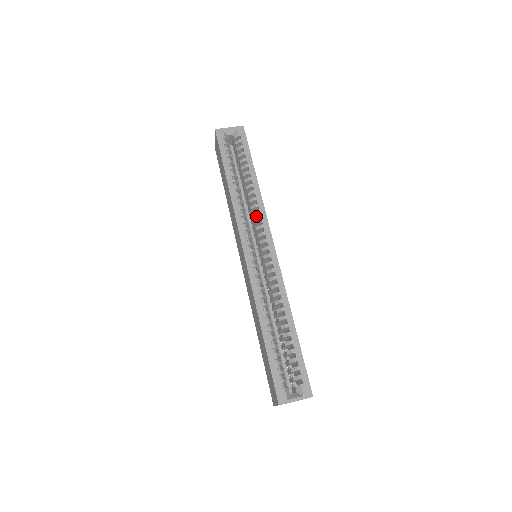
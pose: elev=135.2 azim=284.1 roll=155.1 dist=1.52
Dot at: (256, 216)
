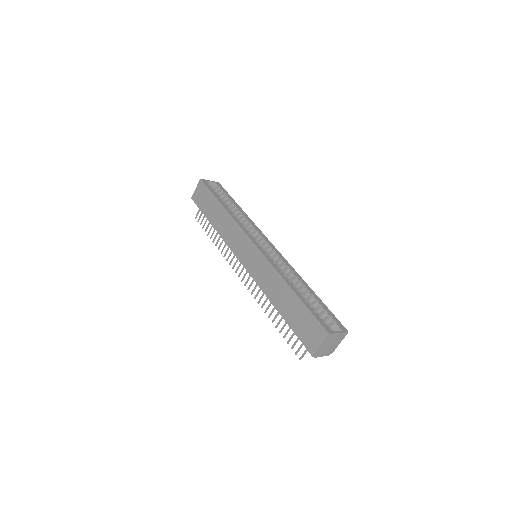
Dot at: (249, 229)
